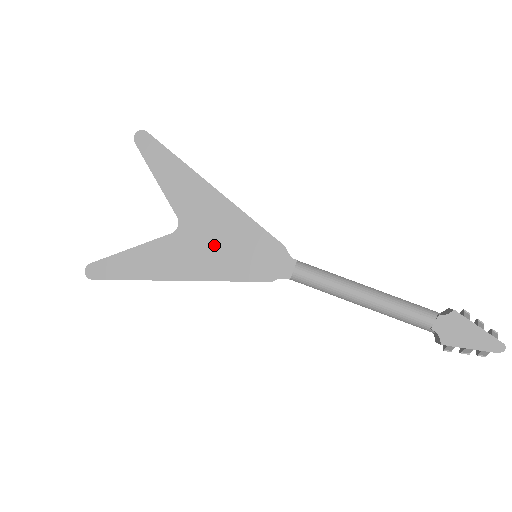
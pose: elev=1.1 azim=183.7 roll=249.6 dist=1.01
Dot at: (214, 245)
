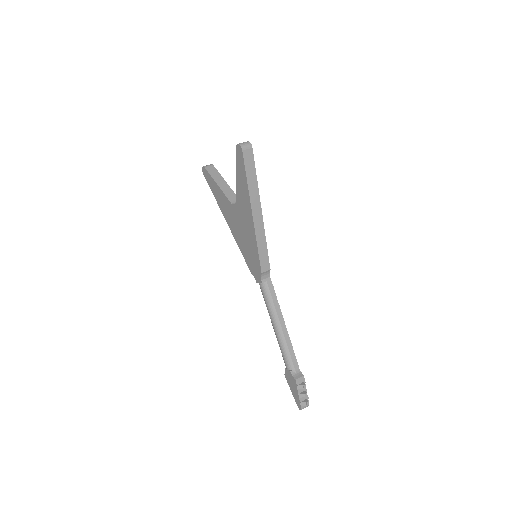
Dot at: (241, 231)
